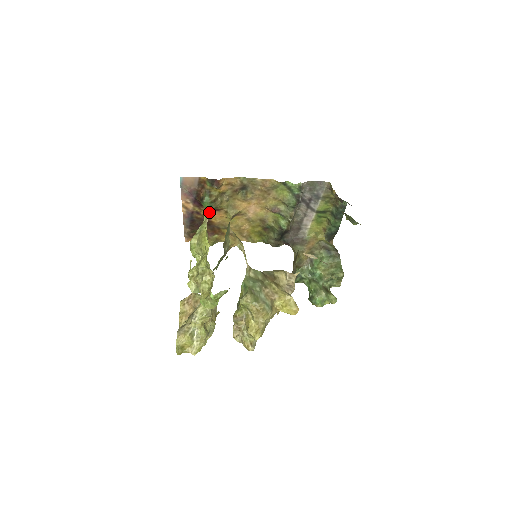
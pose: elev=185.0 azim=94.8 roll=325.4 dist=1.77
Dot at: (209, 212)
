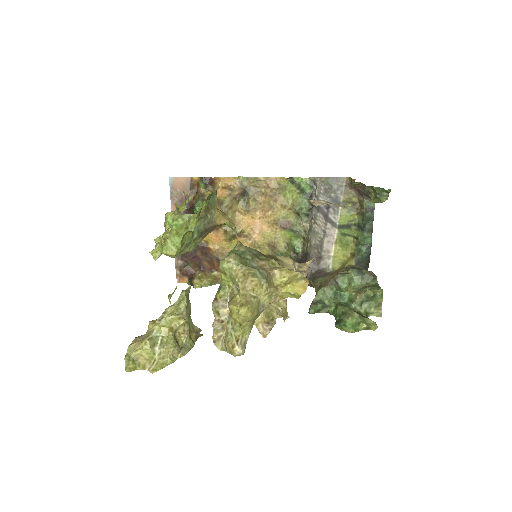
Dot at: occluded
